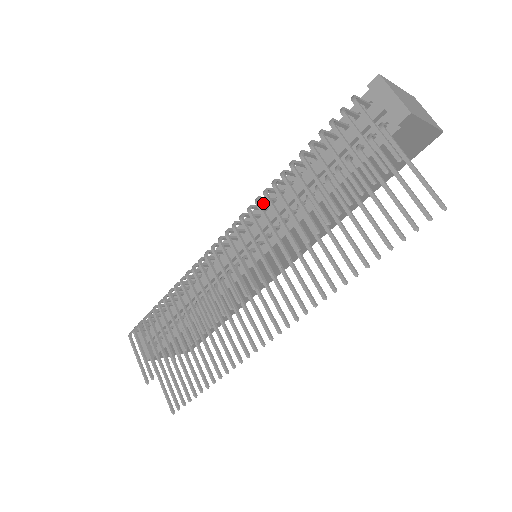
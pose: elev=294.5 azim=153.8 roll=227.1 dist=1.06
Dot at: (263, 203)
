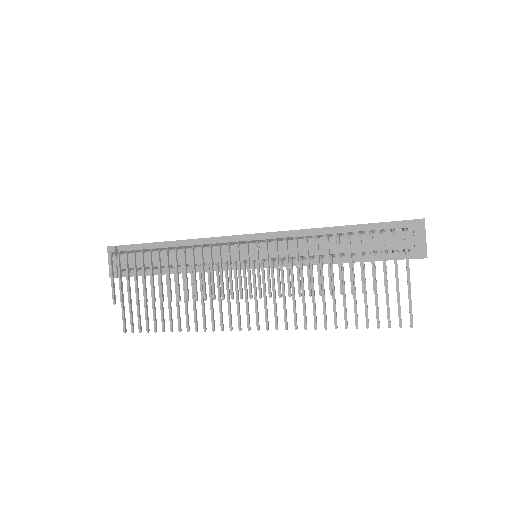
Dot at: (290, 232)
